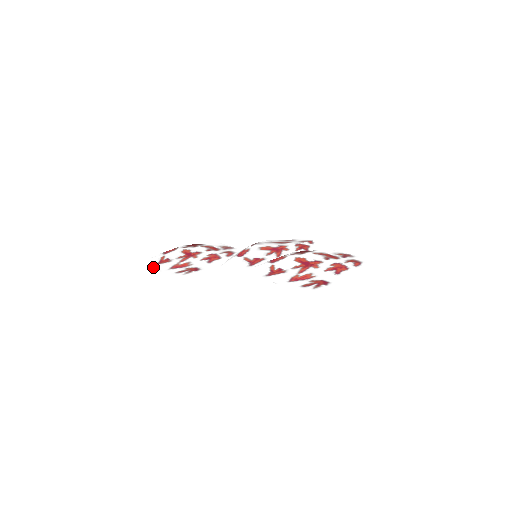
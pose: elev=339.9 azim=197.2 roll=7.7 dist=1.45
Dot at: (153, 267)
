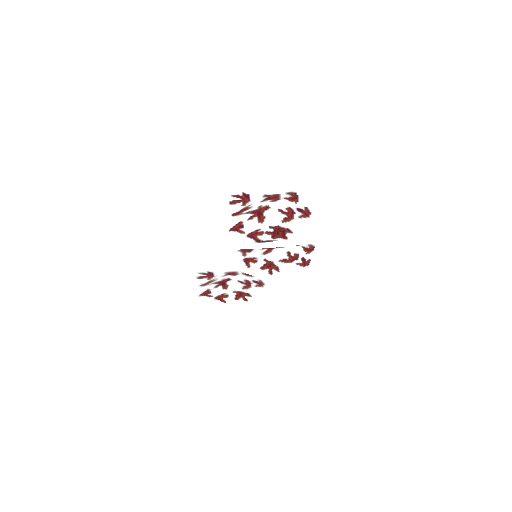
Dot at: (195, 294)
